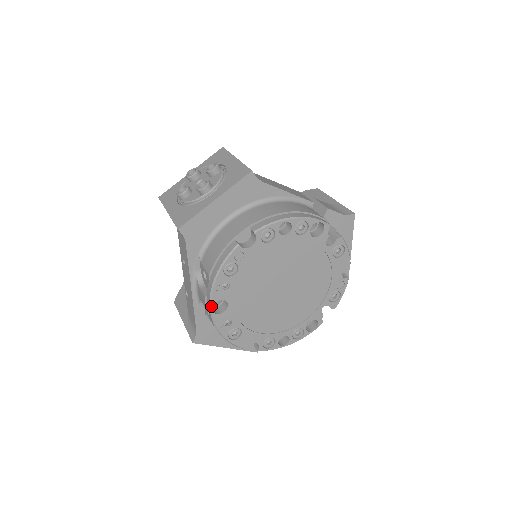
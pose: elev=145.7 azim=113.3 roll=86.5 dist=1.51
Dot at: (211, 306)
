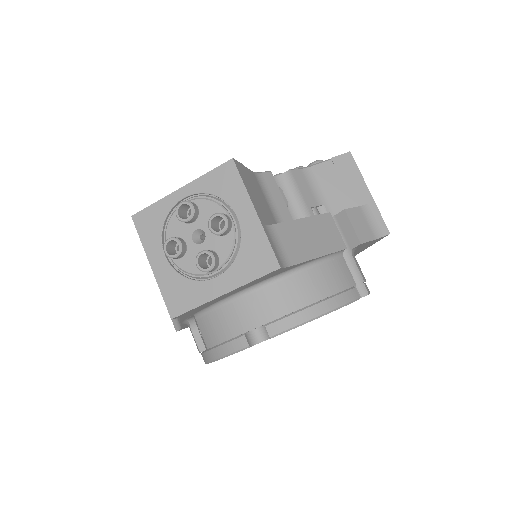
Dot at: occluded
